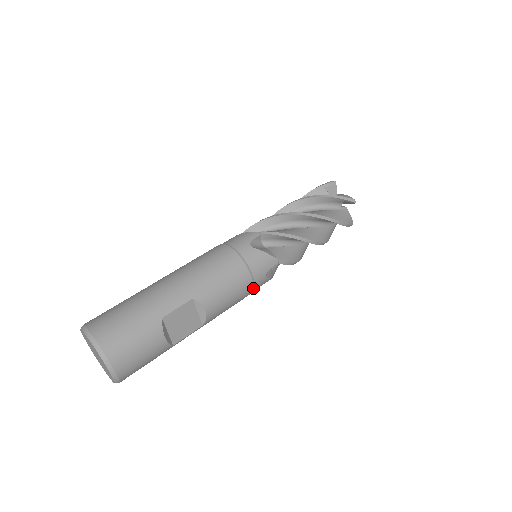
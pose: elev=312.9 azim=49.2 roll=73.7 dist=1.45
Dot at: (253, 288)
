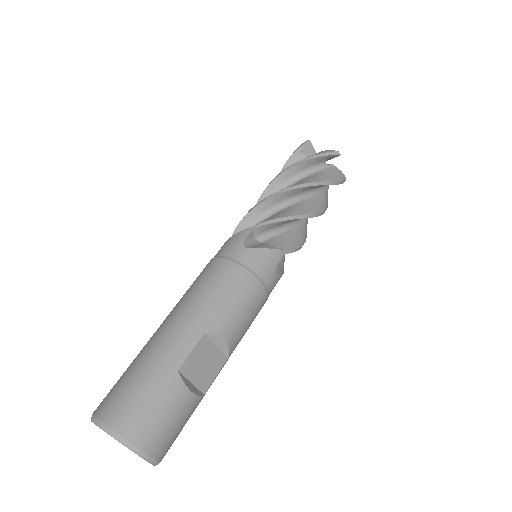
Dot at: (267, 293)
